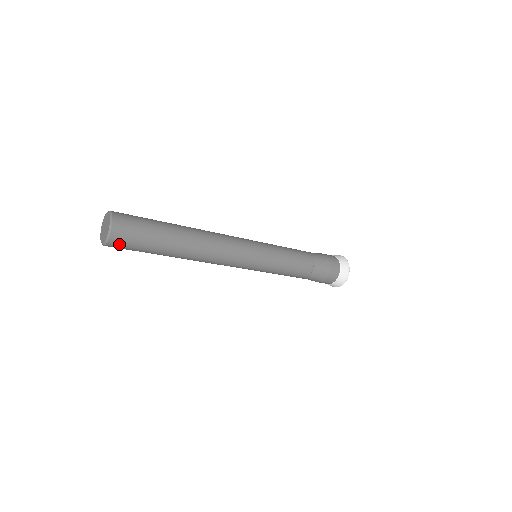
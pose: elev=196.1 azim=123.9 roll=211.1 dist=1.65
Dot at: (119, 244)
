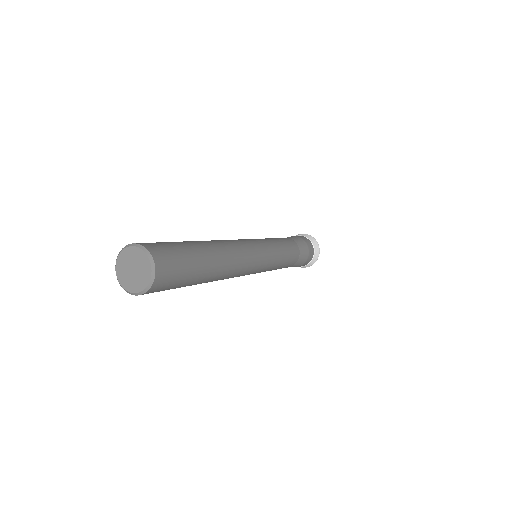
Dot at: (154, 291)
